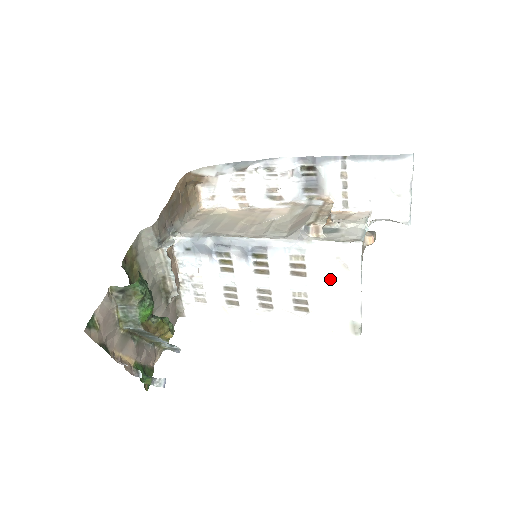
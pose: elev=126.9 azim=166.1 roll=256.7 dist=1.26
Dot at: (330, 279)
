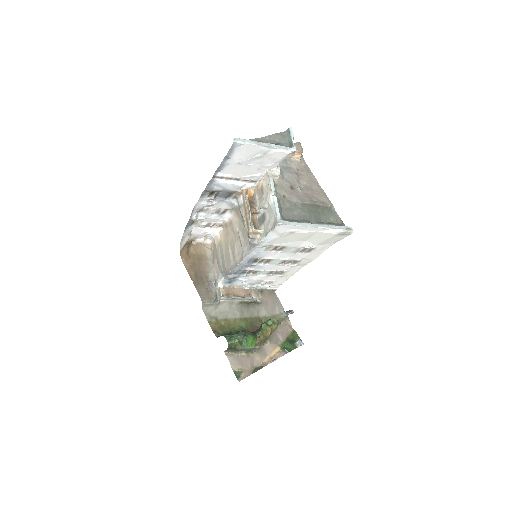
Dot at: (296, 238)
